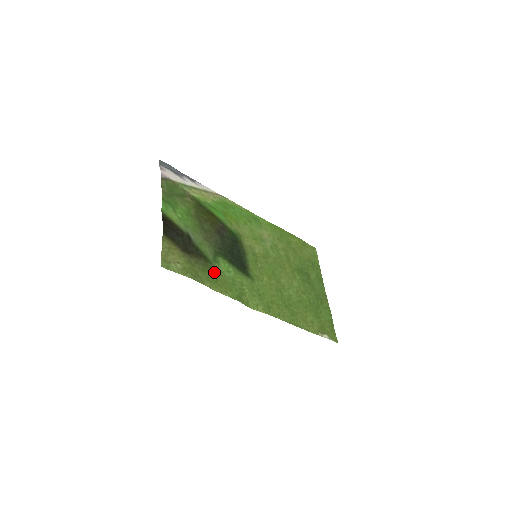
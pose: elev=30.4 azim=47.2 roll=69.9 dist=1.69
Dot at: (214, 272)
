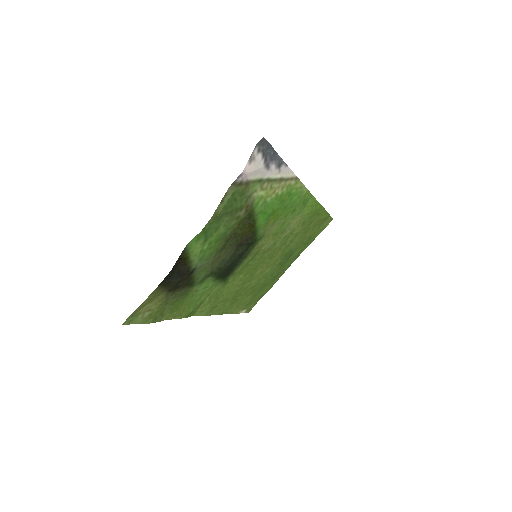
Dot at: (187, 296)
